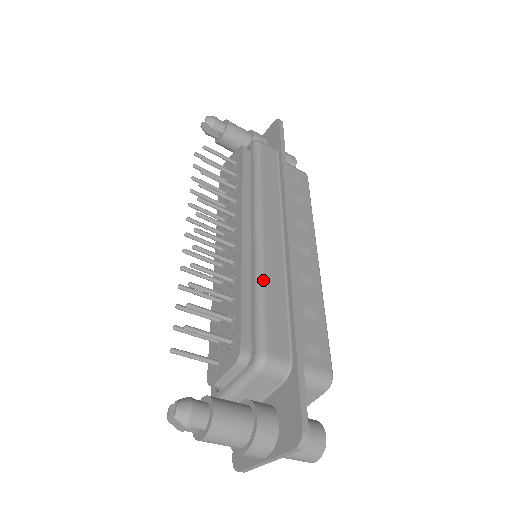
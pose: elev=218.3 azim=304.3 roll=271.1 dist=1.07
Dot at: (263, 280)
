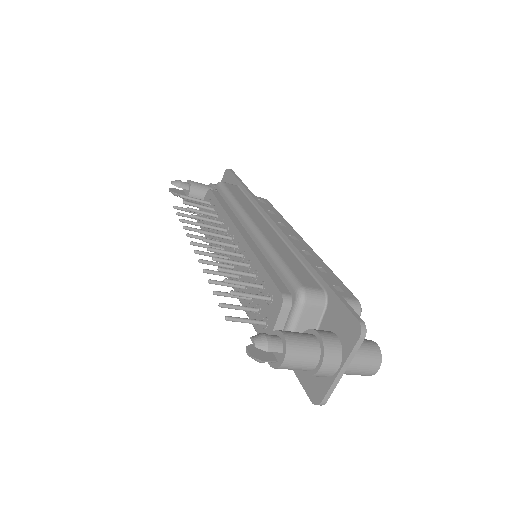
Dot at: (274, 250)
